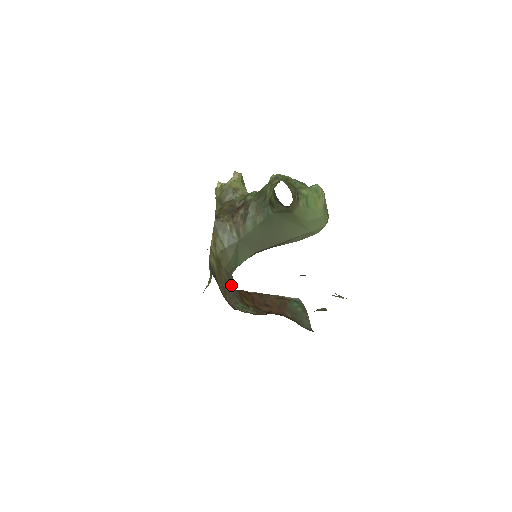
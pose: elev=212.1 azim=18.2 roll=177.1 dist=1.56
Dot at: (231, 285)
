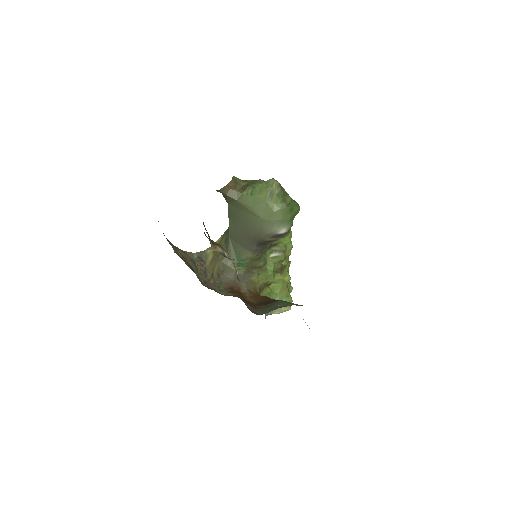
Dot at: (227, 276)
